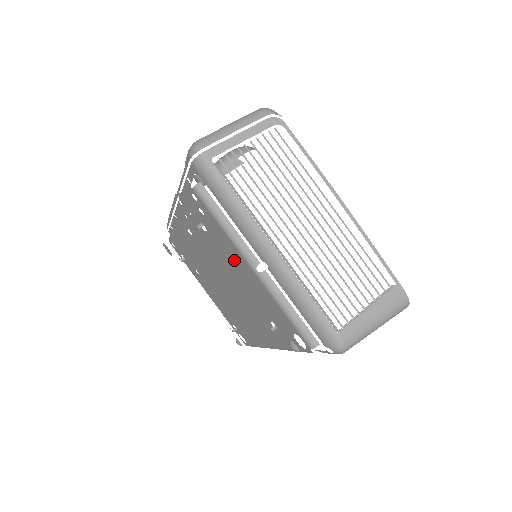
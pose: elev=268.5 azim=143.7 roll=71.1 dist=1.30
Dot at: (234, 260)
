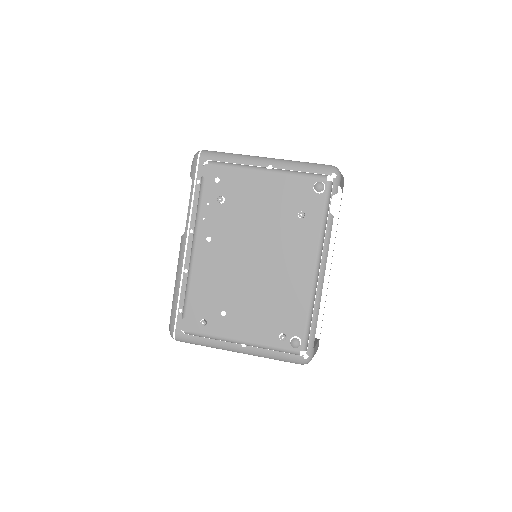
Dot at: (252, 190)
